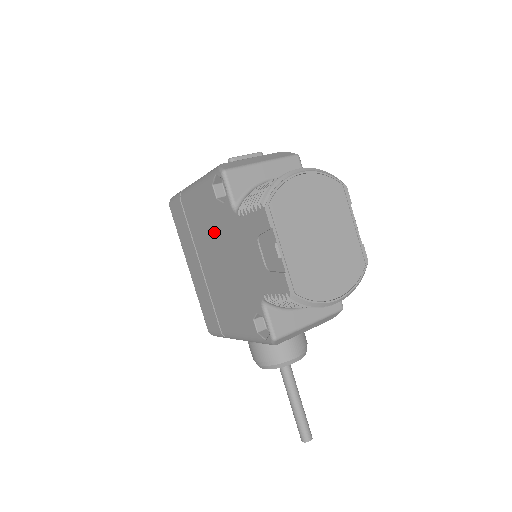
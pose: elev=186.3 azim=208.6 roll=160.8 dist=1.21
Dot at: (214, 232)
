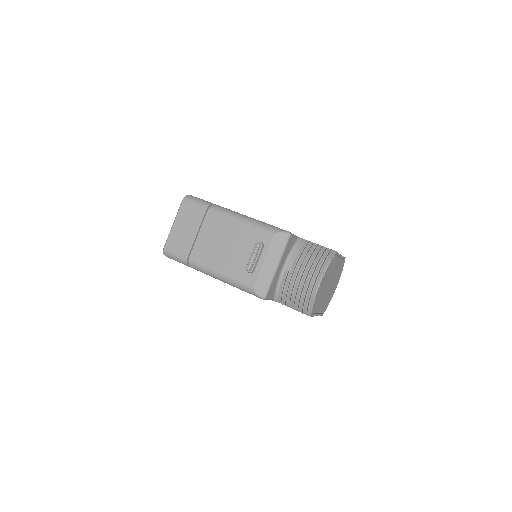
Dot at: occluded
